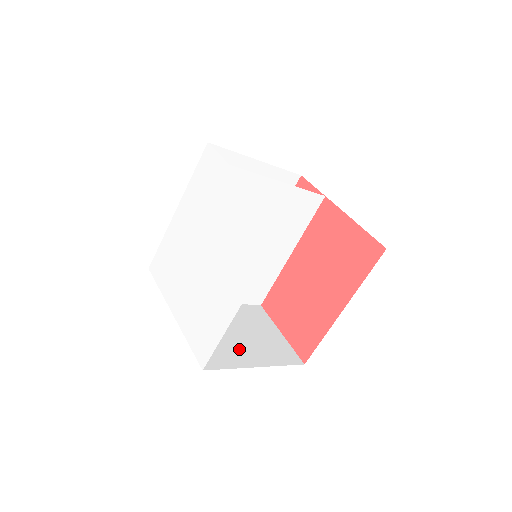
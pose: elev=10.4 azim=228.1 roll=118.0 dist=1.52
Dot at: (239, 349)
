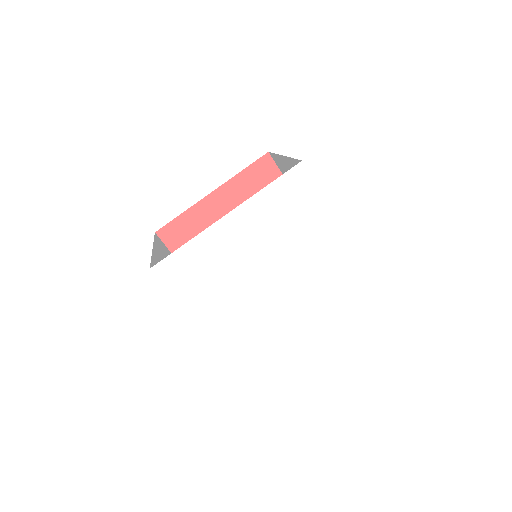
Dot at: occluded
